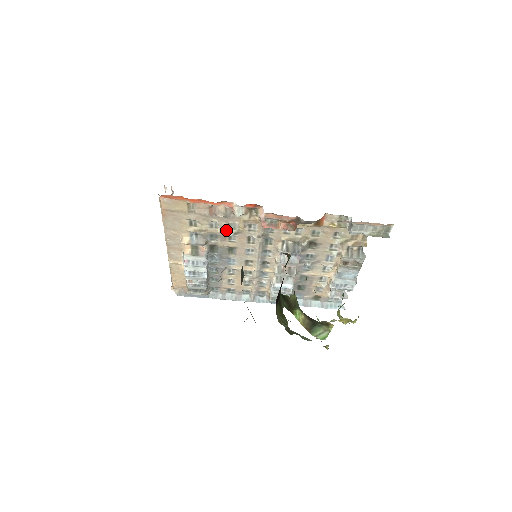
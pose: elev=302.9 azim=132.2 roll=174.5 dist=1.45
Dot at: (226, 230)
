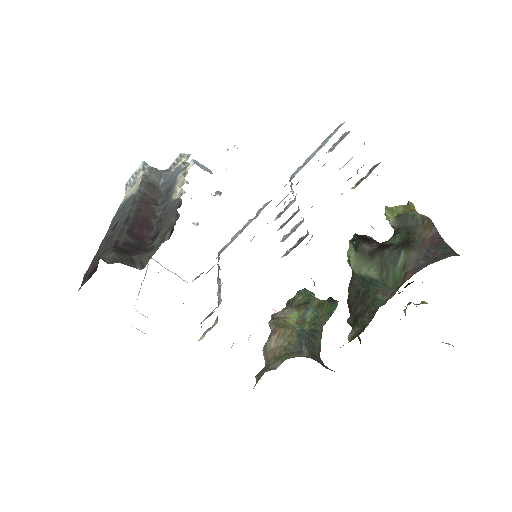
Dot at: occluded
